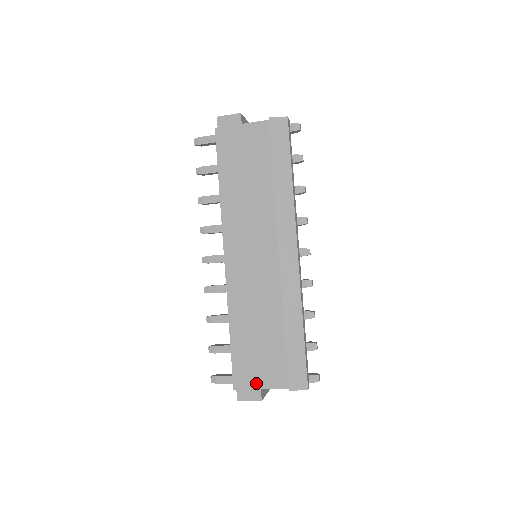
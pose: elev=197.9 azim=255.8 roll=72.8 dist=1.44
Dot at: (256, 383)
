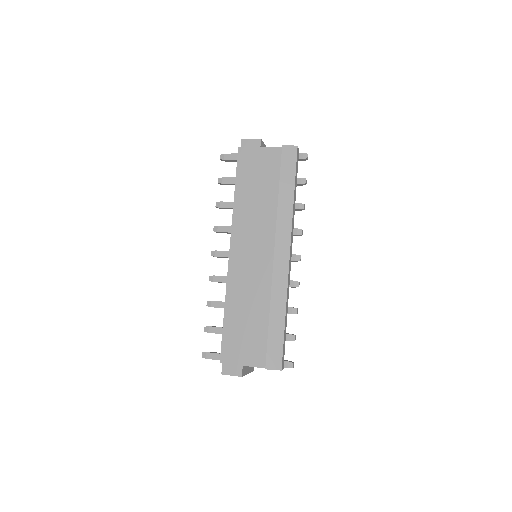
Dot at: (239, 360)
